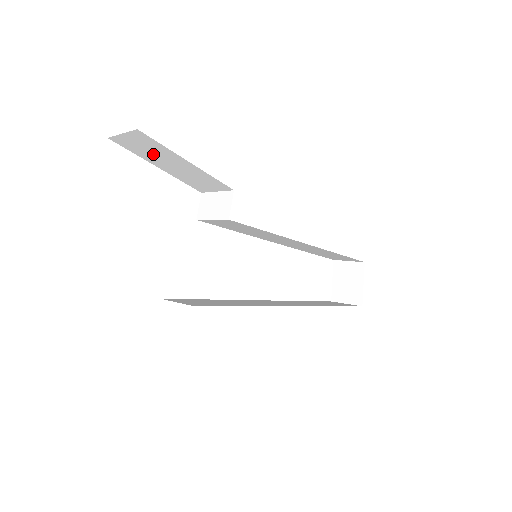
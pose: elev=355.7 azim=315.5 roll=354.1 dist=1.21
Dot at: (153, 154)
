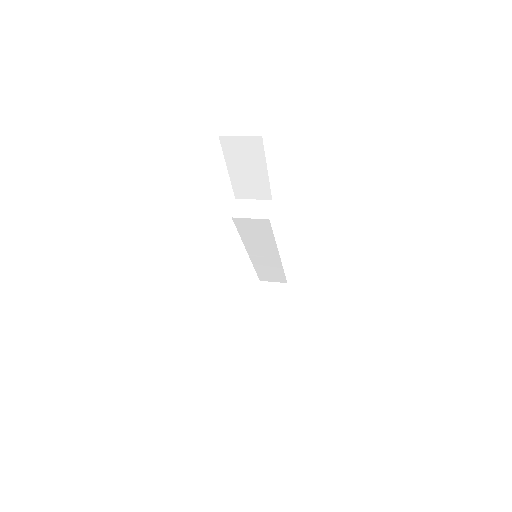
Dot at: (242, 158)
